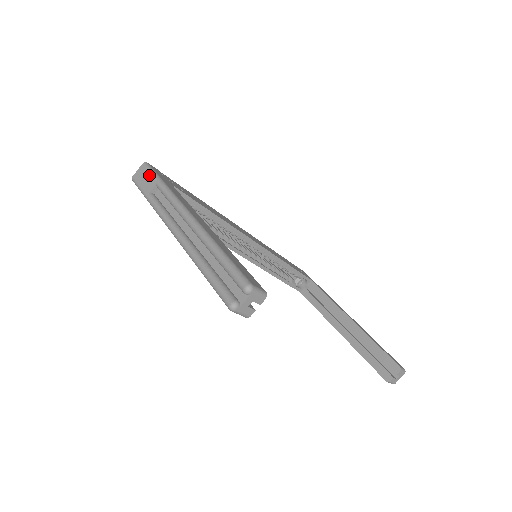
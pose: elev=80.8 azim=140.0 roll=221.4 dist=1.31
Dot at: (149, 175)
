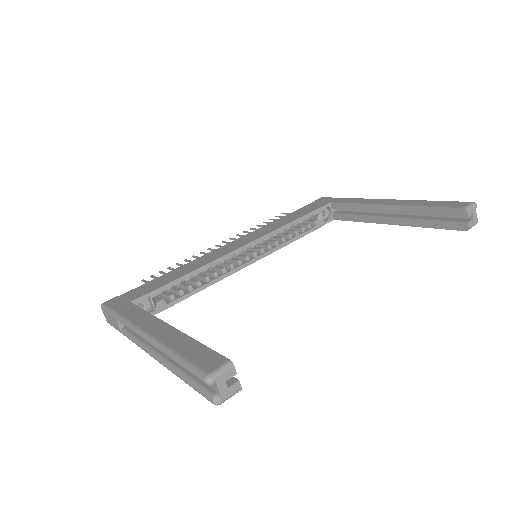
Dot at: (109, 315)
